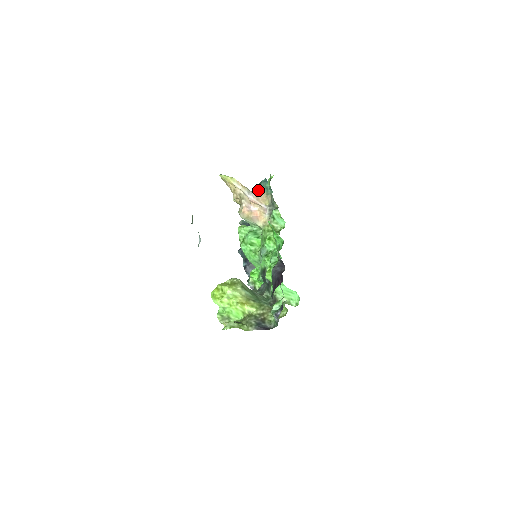
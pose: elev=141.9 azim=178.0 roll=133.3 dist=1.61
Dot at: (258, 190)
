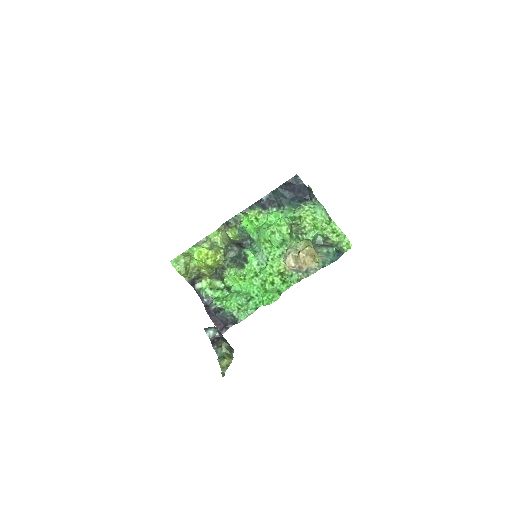
Dot at: (325, 250)
